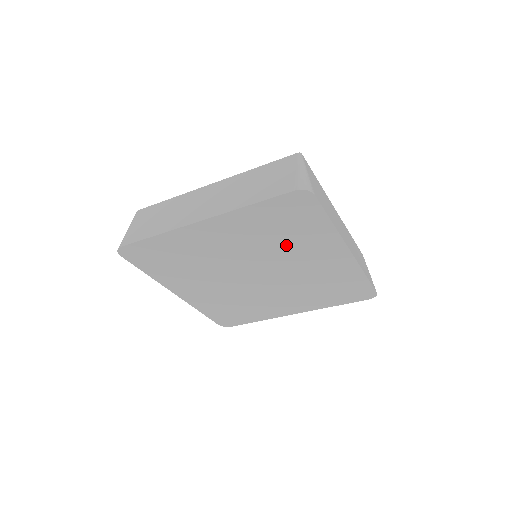
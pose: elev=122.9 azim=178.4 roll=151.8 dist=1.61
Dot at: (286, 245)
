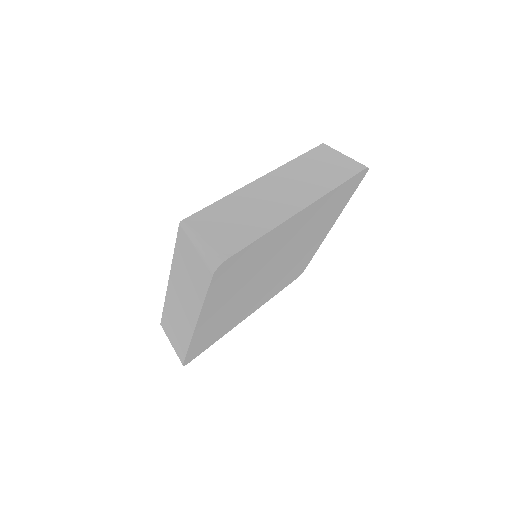
Dot at: (261, 261)
